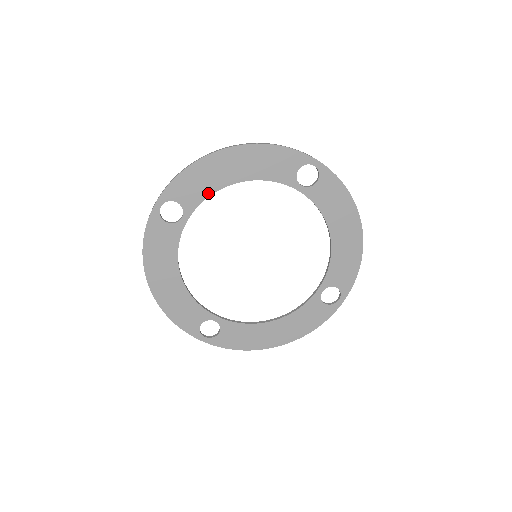
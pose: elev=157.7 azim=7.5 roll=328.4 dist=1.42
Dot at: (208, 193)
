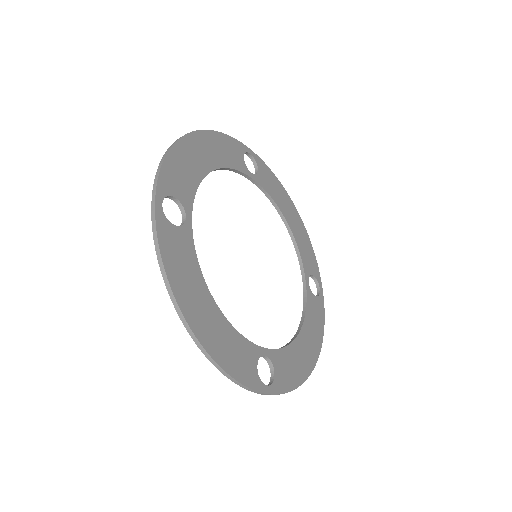
Dot at: (195, 184)
